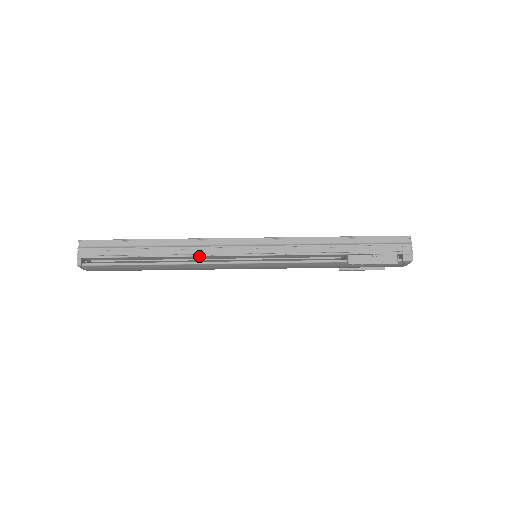
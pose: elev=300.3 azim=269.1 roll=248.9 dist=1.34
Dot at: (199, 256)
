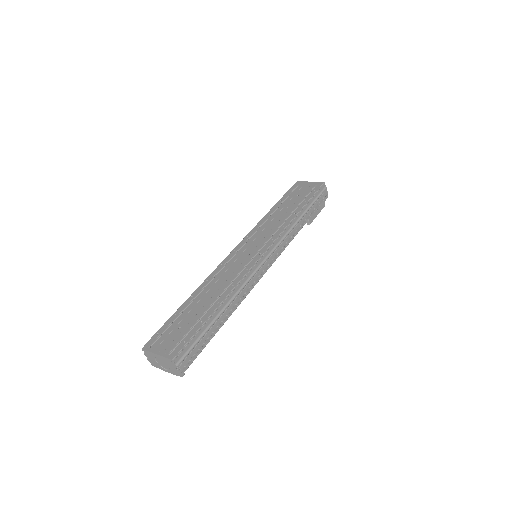
Dot at: occluded
